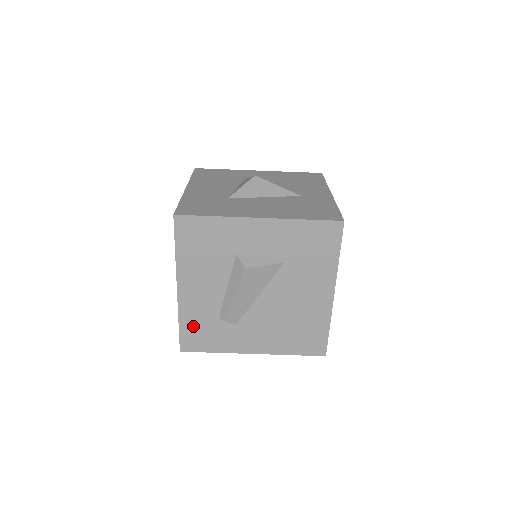
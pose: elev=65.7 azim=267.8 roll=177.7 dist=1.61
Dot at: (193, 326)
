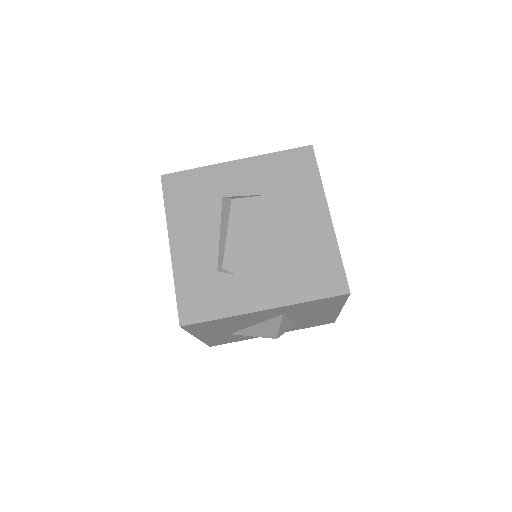
Dot at: (191, 288)
